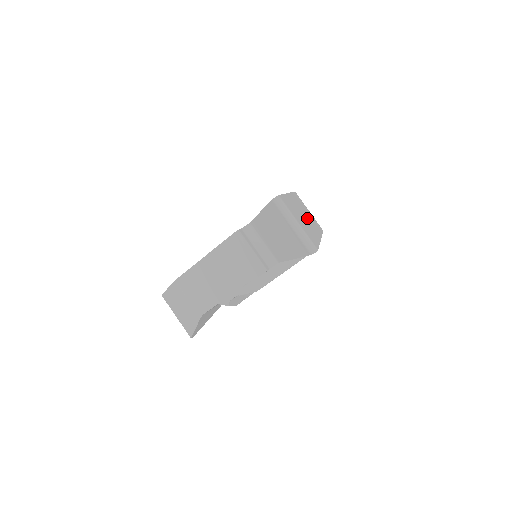
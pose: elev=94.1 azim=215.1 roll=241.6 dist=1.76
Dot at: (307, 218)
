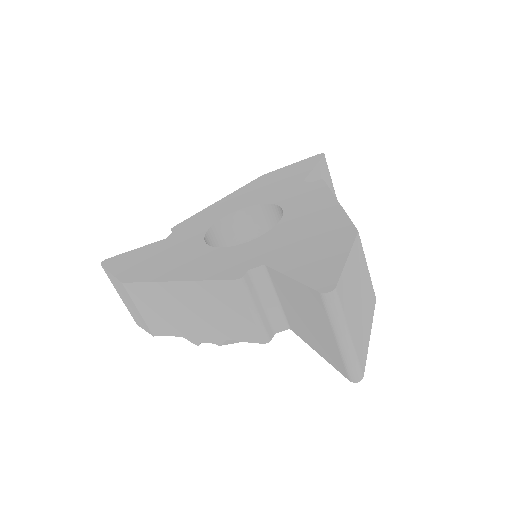
Dot at: (363, 296)
